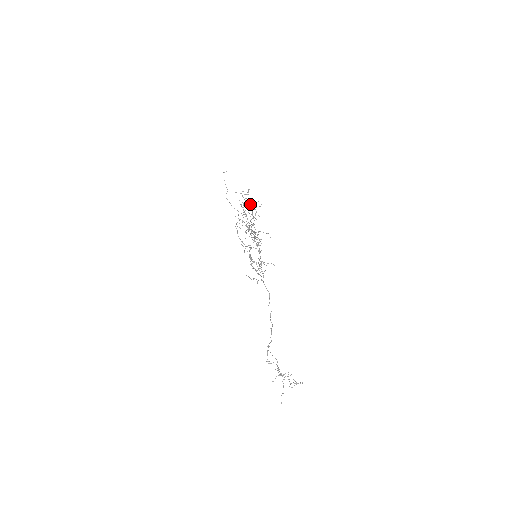
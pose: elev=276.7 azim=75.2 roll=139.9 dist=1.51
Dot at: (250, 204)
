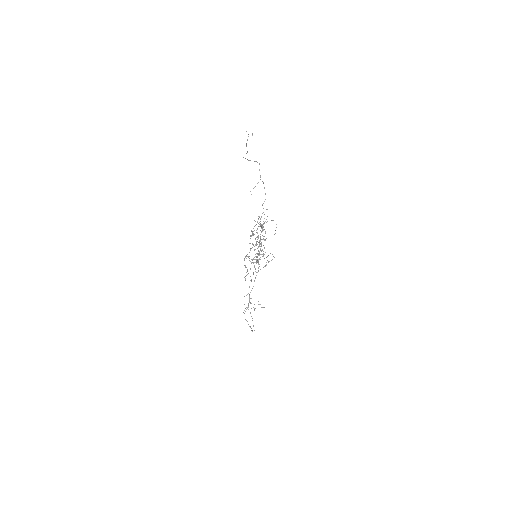
Dot at: (264, 247)
